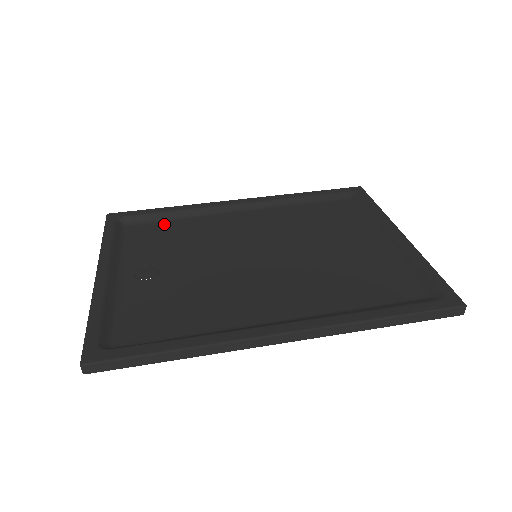
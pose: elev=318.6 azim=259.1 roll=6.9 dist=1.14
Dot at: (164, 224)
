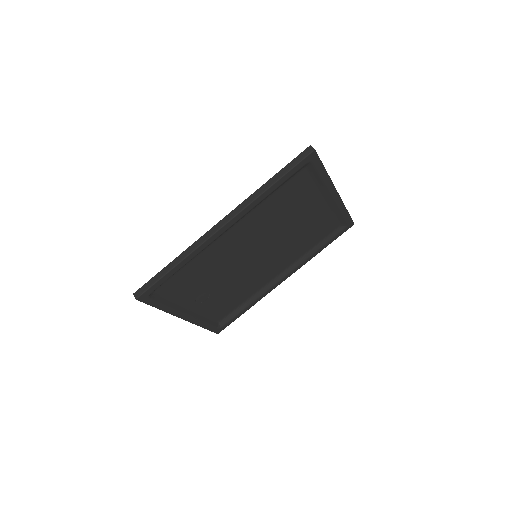
Dot at: (181, 273)
